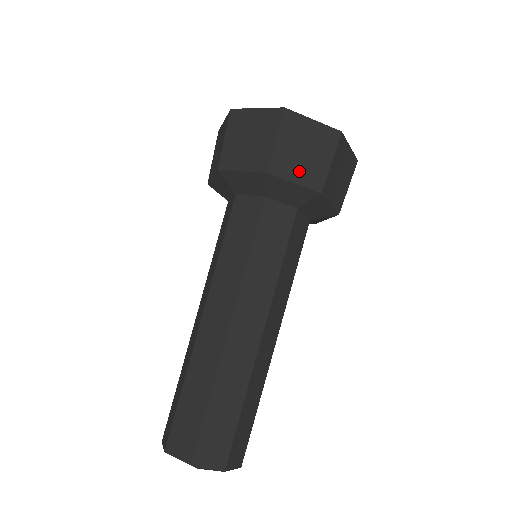
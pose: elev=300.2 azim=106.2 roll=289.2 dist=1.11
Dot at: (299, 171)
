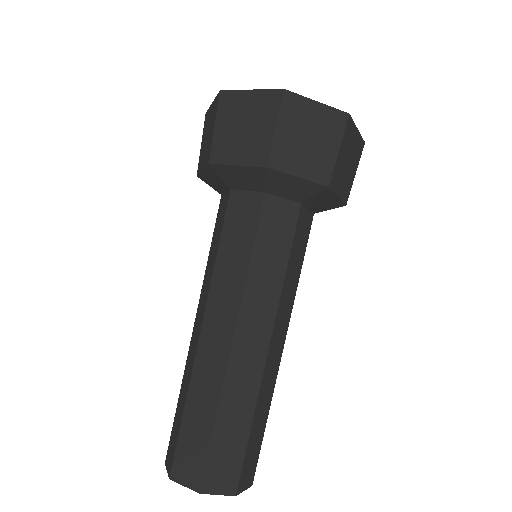
Dot at: (303, 163)
